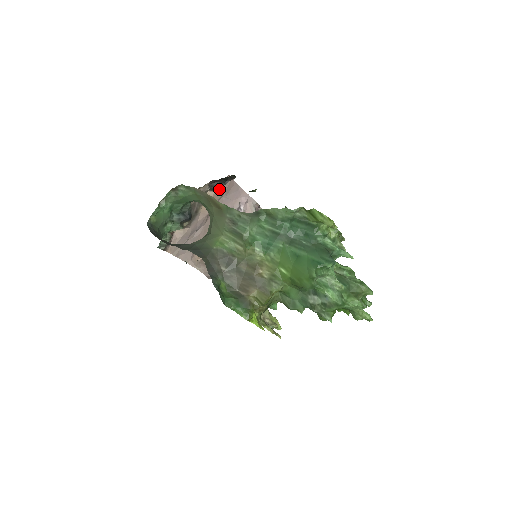
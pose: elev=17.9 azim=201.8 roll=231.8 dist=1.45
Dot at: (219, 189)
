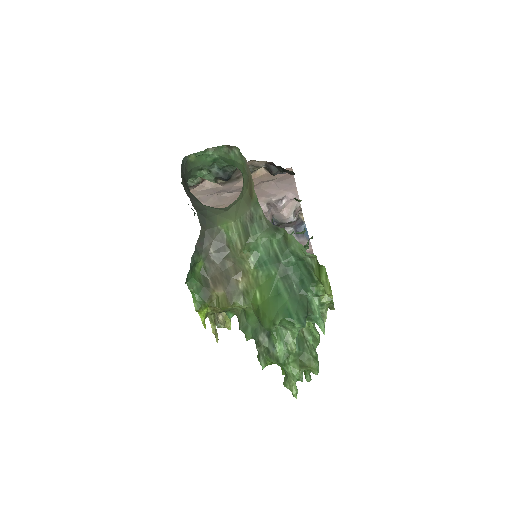
Dot at: (273, 173)
